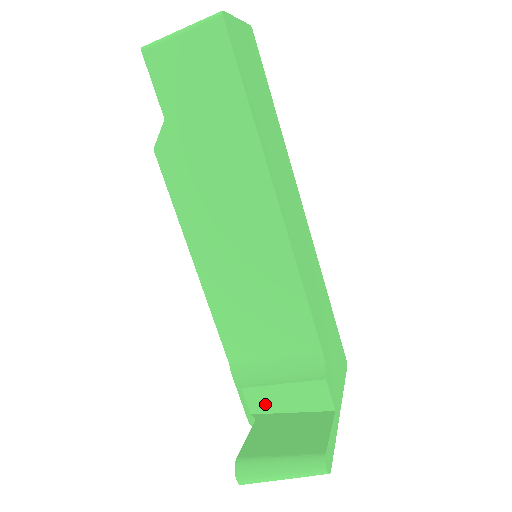
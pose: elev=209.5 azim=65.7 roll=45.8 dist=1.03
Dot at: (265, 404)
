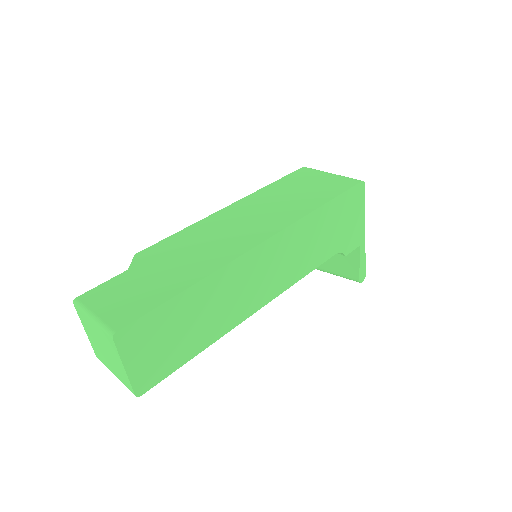
Dot at: occluded
